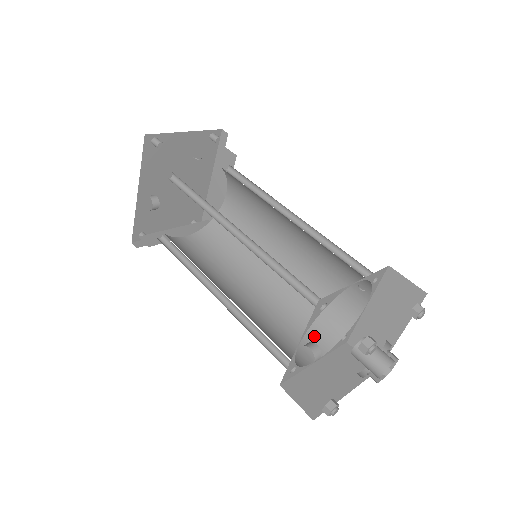
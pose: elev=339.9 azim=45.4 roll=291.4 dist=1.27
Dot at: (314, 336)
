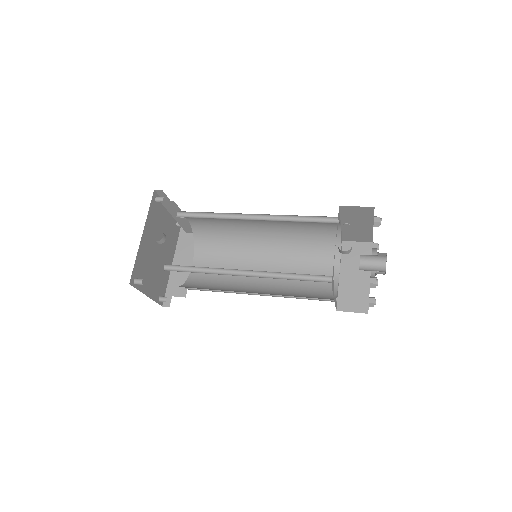
Dot at: (319, 298)
